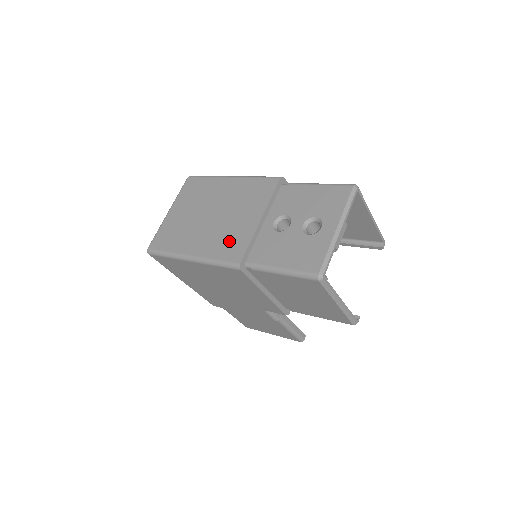
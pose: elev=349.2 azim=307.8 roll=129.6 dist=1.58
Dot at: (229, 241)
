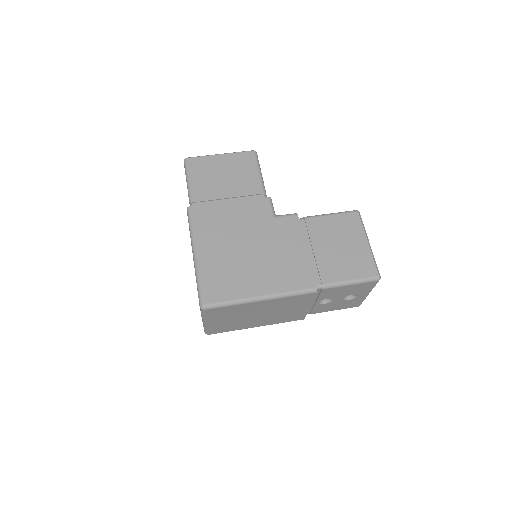
Dot at: (288, 318)
